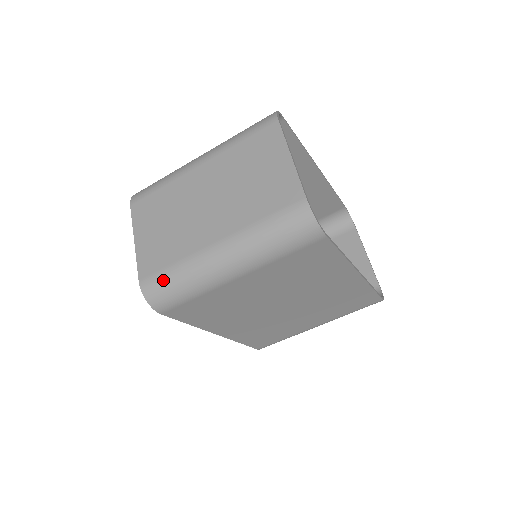
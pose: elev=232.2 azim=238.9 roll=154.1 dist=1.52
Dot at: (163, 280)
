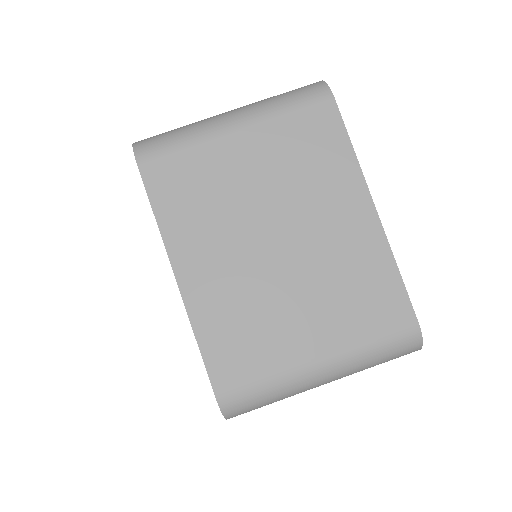
Dot at: (161, 134)
